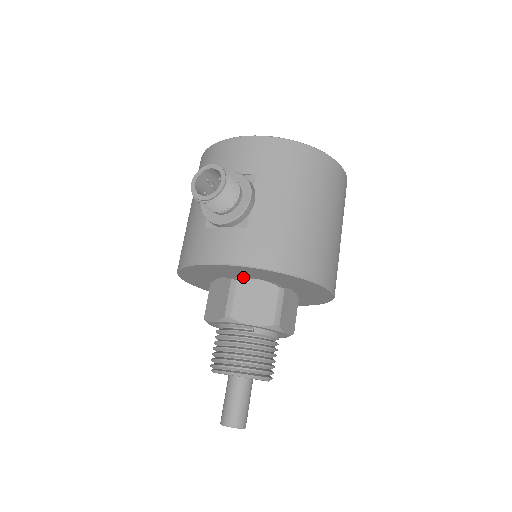
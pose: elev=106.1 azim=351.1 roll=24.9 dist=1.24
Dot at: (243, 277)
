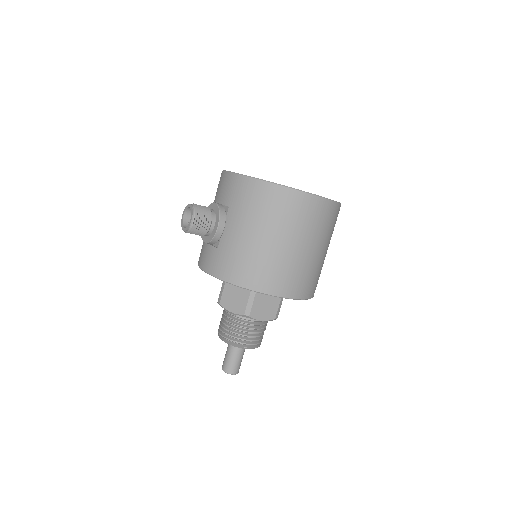
Dot at: occluded
